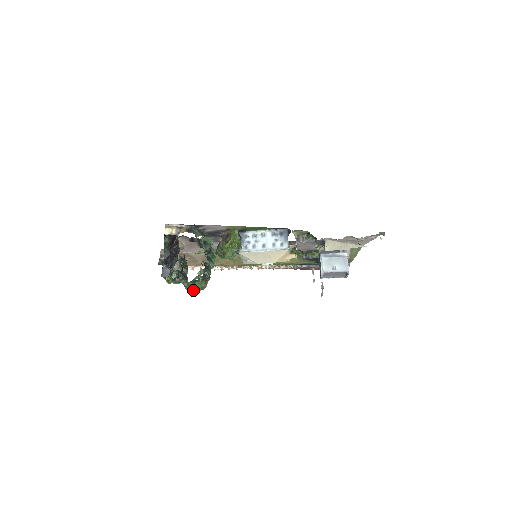
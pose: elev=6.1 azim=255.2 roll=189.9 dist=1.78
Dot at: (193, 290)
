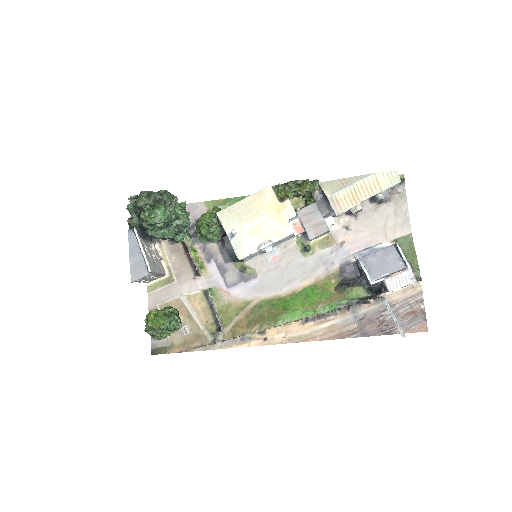
Dot at: (149, 216)
